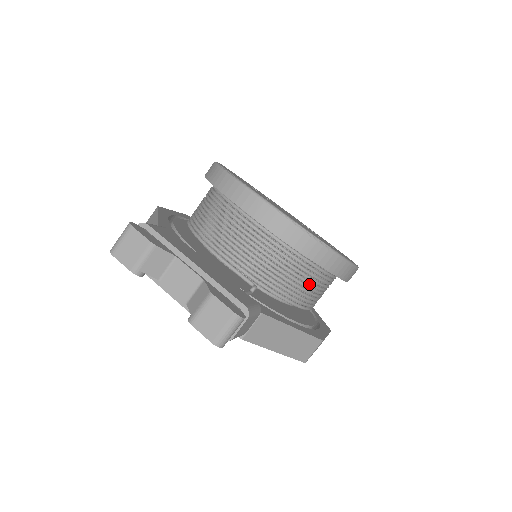
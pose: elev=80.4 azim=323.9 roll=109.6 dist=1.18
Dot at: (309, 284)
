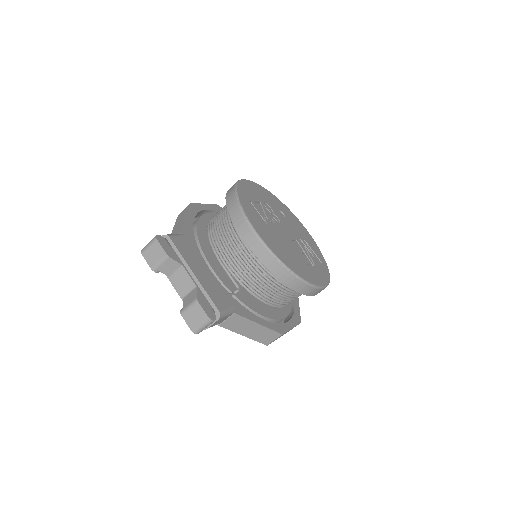
Dot at: (281, 294)
